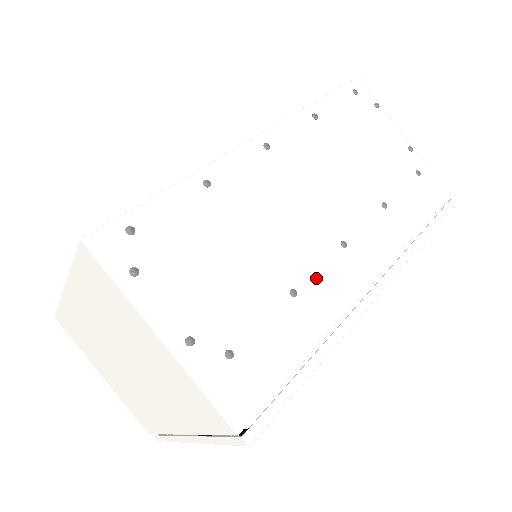
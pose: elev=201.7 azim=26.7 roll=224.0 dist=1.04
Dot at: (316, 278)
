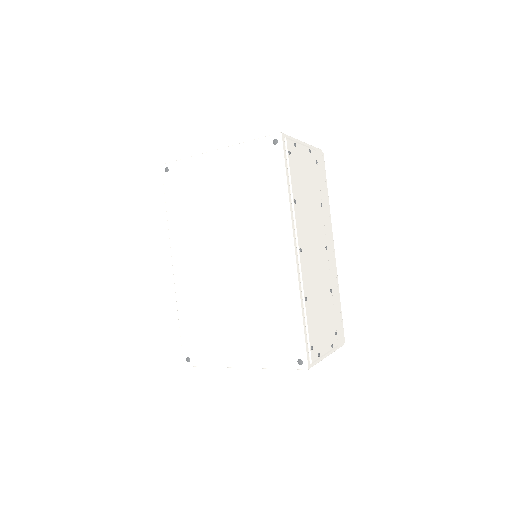
Dot at: occluded
